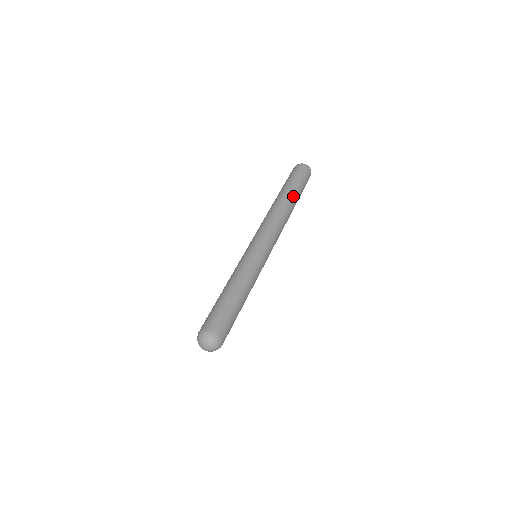
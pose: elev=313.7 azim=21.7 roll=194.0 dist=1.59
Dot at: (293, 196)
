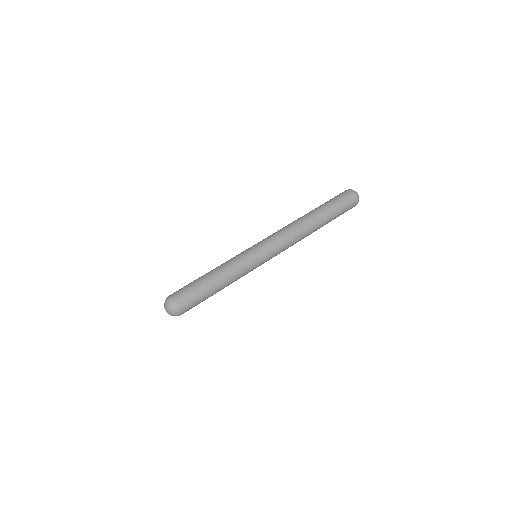
Dot at: (319, 213)
